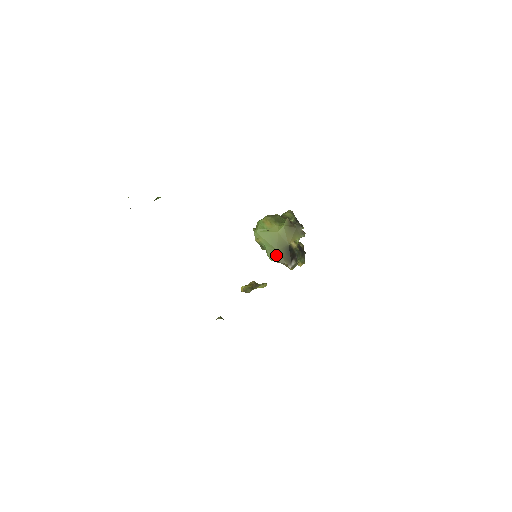
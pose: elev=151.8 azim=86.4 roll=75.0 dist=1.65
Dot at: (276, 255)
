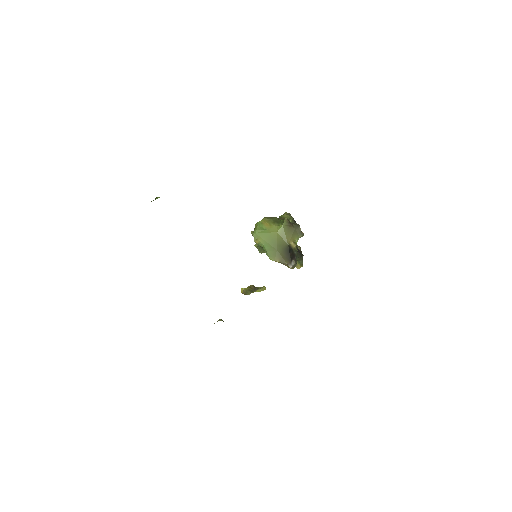
Dot at: (276, 255)
